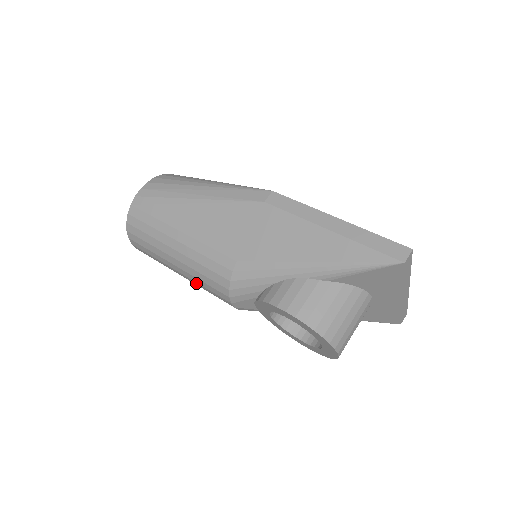
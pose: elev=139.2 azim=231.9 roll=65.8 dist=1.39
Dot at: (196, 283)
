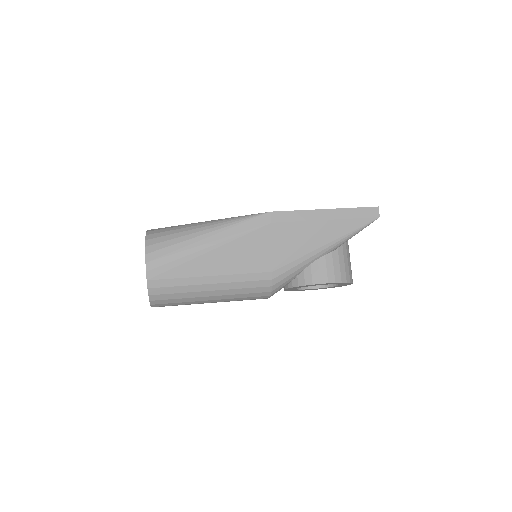
Dot at: occluded
